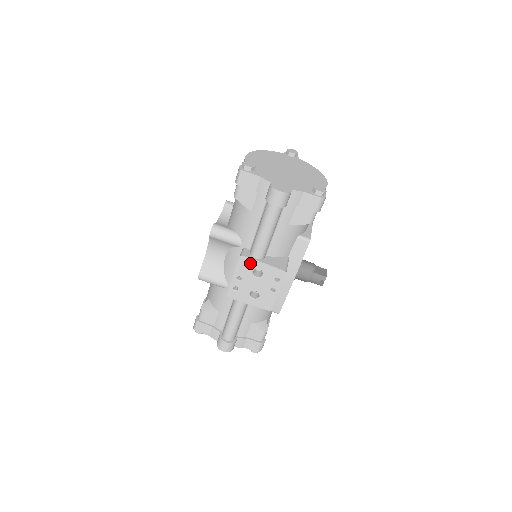
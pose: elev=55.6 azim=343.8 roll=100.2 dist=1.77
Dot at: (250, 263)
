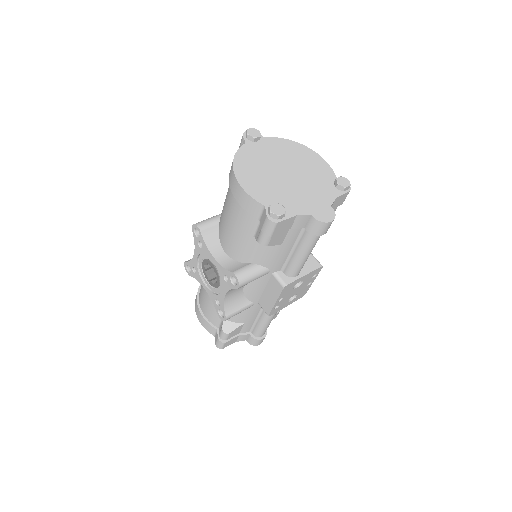
Dot at: (293, 284)
